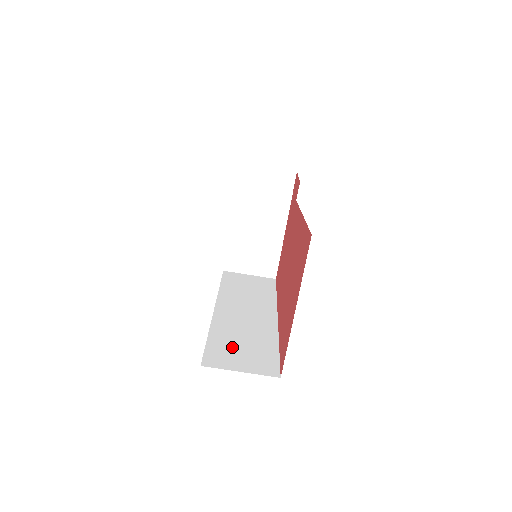
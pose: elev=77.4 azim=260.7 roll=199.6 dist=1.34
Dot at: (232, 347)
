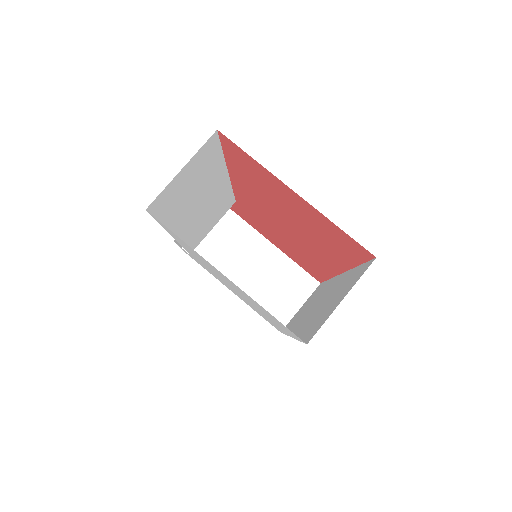
Dot at: (322, 313)
